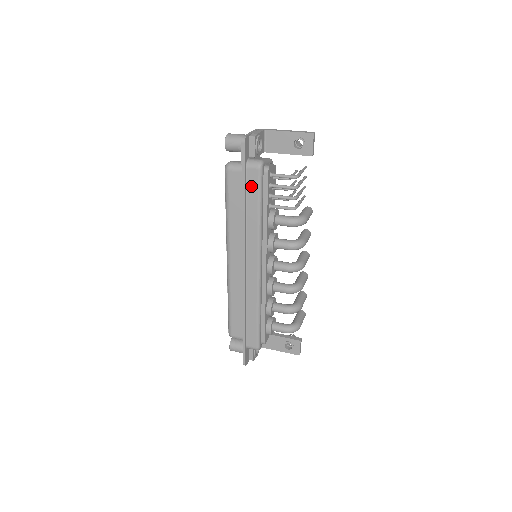
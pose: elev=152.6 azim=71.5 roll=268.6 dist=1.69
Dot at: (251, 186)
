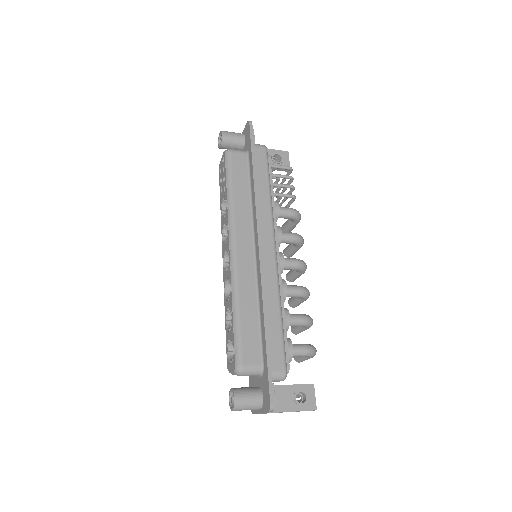
Dot at: (259, 162)
